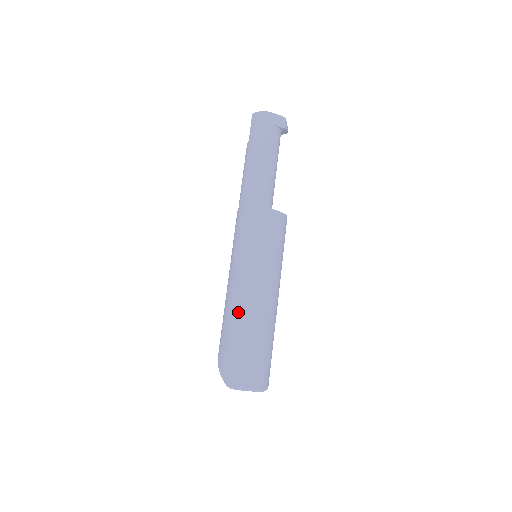
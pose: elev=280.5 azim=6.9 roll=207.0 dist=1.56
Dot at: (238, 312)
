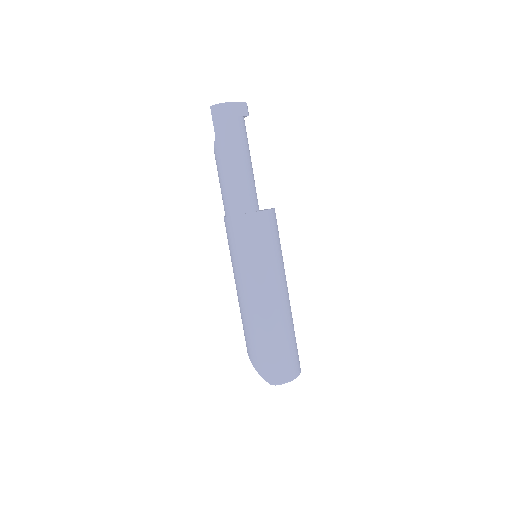
Dot at: (262, 319)
